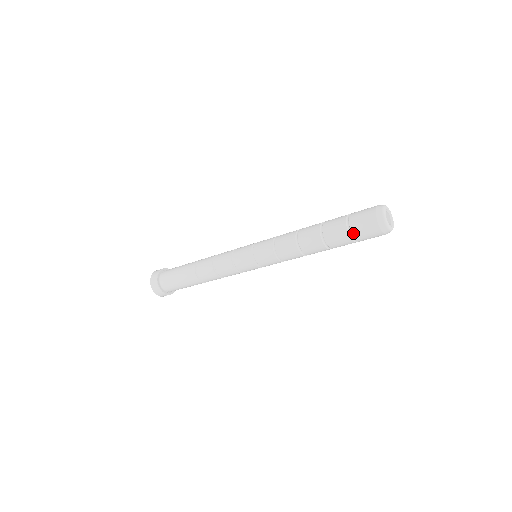
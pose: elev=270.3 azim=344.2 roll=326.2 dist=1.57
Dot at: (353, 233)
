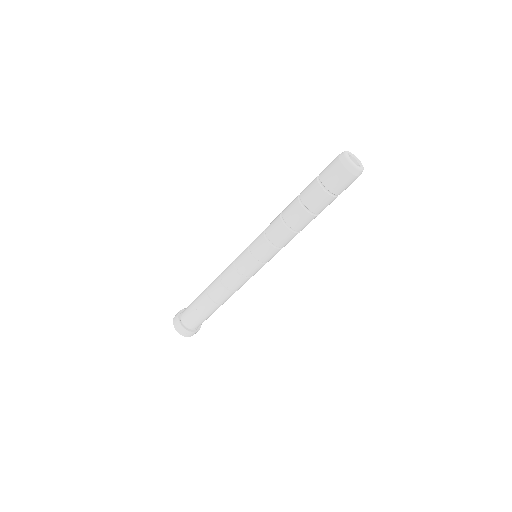
Dot at: (322, 182)
